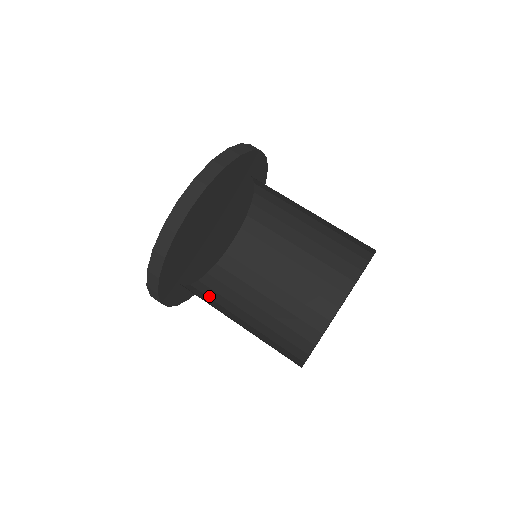
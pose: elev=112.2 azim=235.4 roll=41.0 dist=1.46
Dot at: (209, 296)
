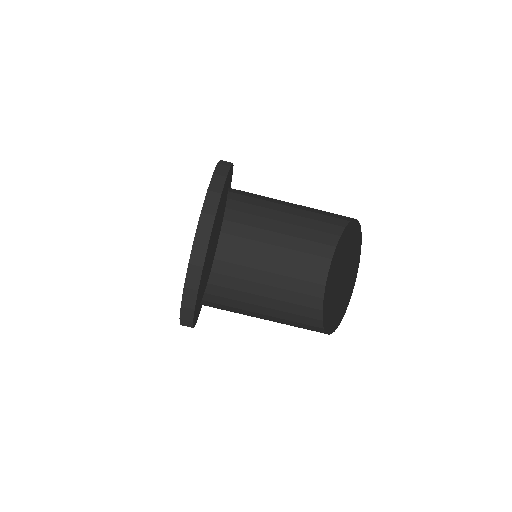
Dot at: (221, 309)
